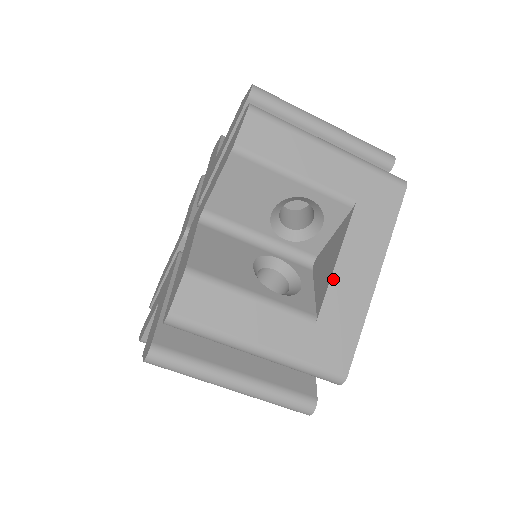
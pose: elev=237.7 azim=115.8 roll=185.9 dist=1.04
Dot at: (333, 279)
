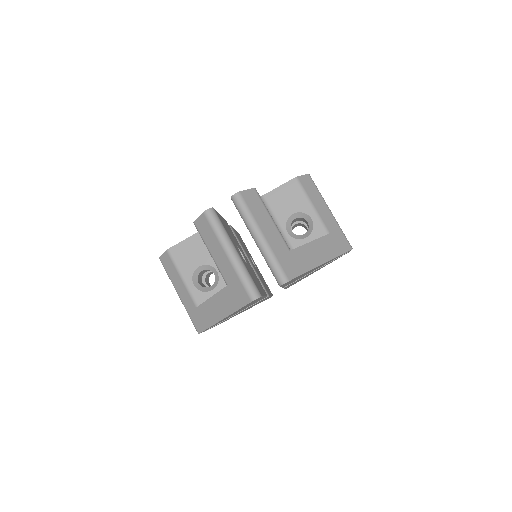
Dot at: (305, 245)
